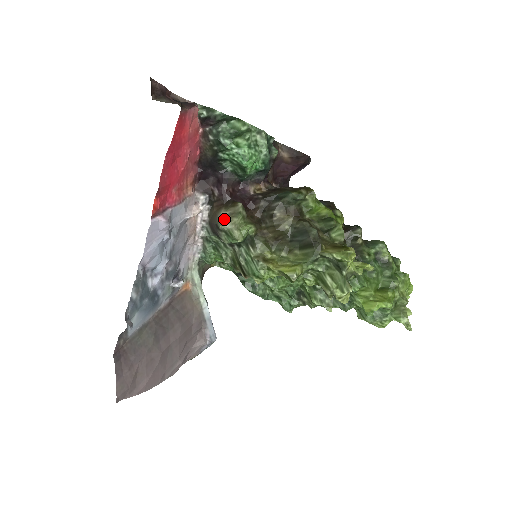
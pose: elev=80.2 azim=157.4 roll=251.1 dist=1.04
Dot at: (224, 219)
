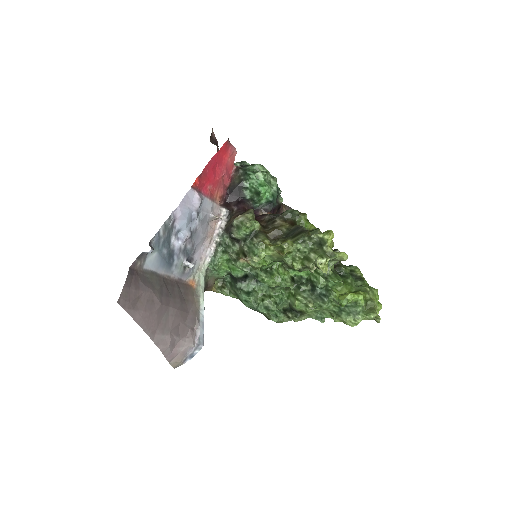
Dot at: (239, 215)
